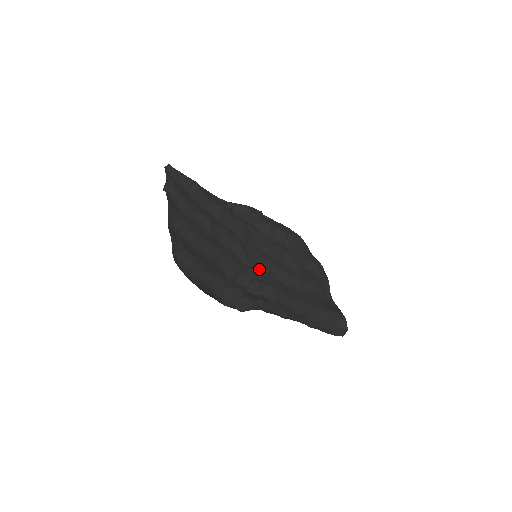
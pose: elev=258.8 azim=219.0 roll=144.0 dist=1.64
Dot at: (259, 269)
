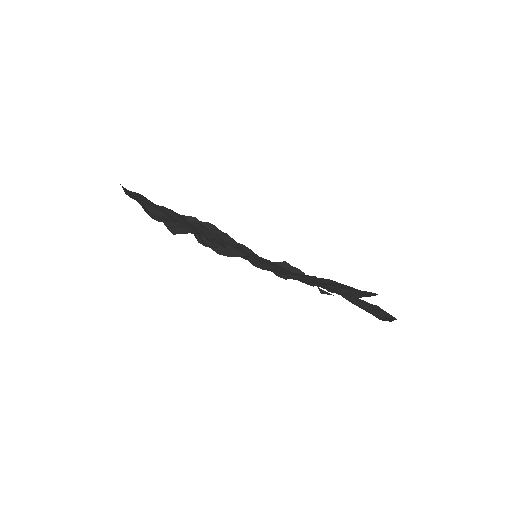
Dot at: (254, 265)
